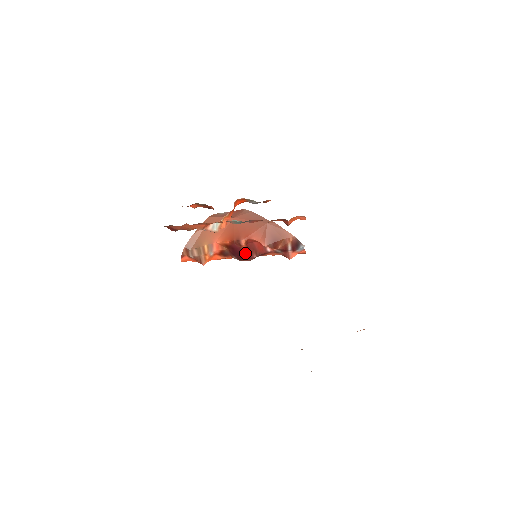
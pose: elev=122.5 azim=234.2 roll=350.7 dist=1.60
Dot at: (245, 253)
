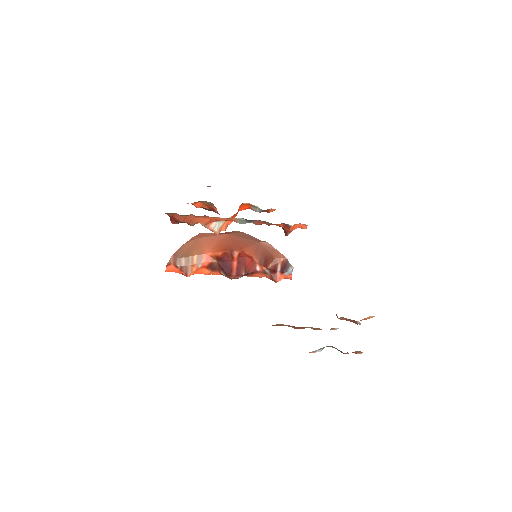
Dot at: (235, 268)
